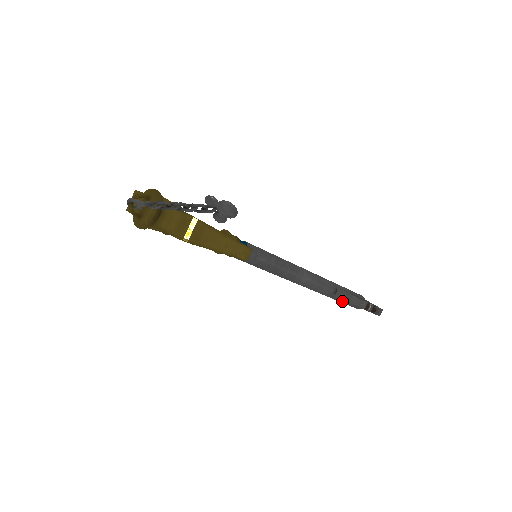
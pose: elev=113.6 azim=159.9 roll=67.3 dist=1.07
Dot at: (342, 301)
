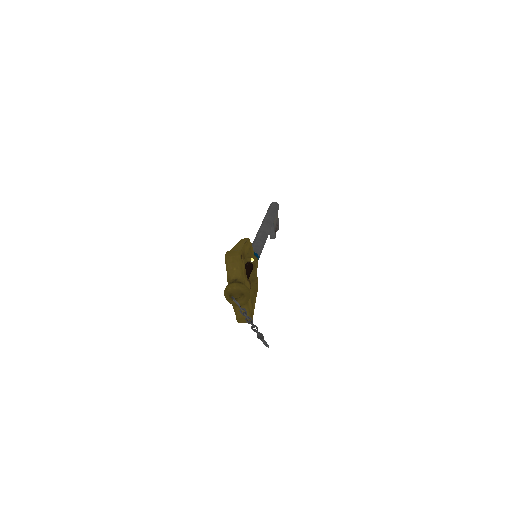
Dot at: occluded
